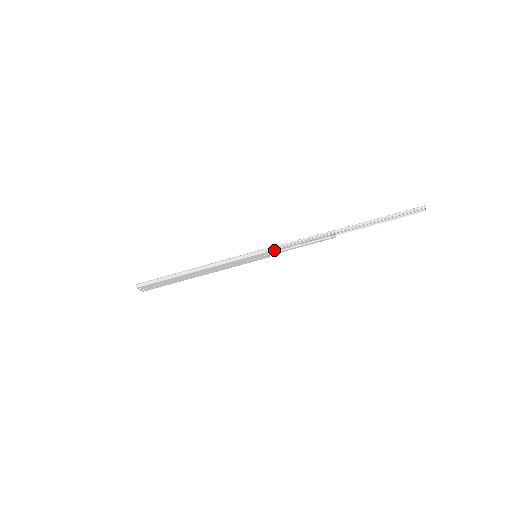
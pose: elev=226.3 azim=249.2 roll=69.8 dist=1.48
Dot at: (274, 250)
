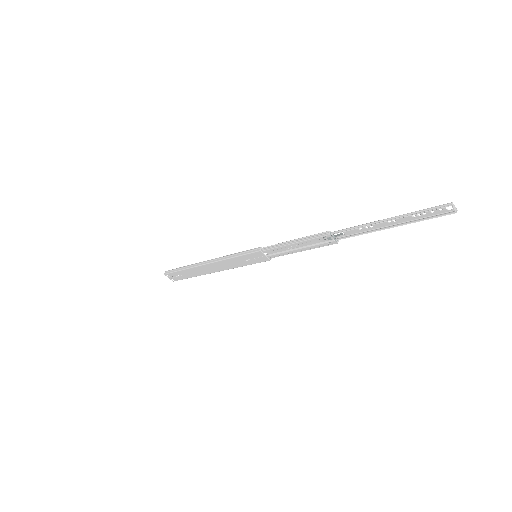
Dot at: (270, 250)
